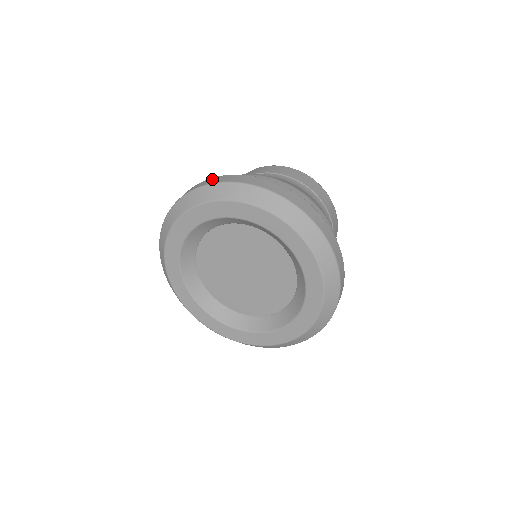
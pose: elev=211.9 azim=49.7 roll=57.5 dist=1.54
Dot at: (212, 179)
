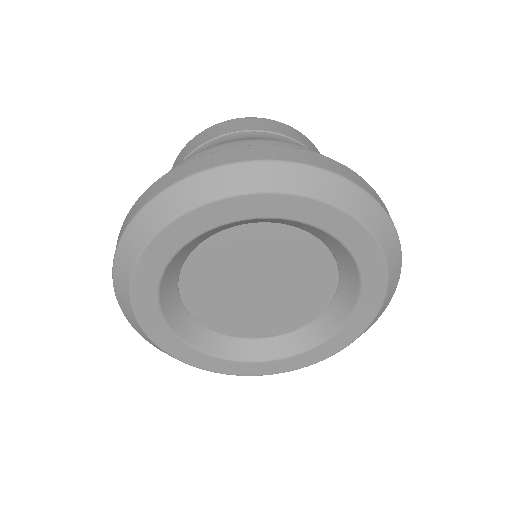
Dot at: (142, 198)
